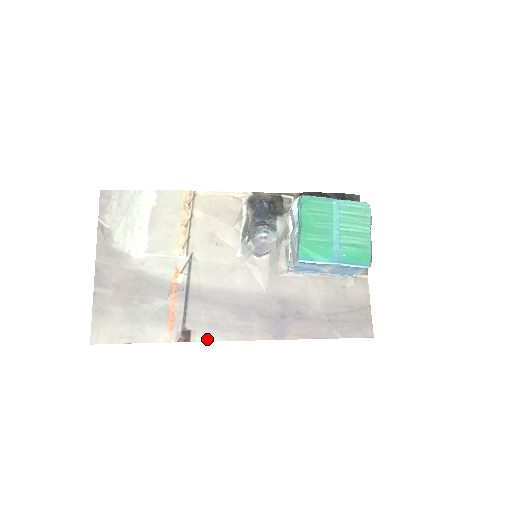
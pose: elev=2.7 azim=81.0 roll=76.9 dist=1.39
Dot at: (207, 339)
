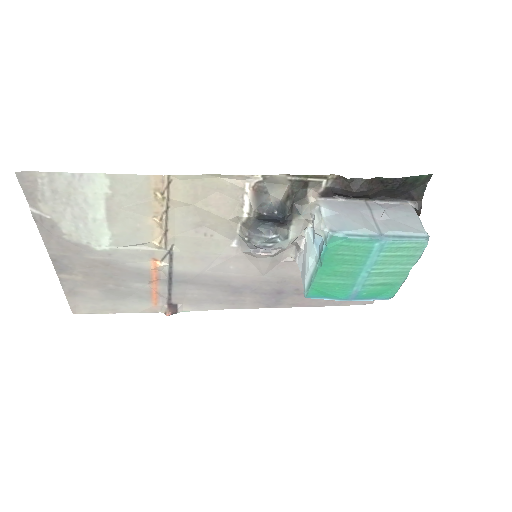
Dot at: (195, 310)
